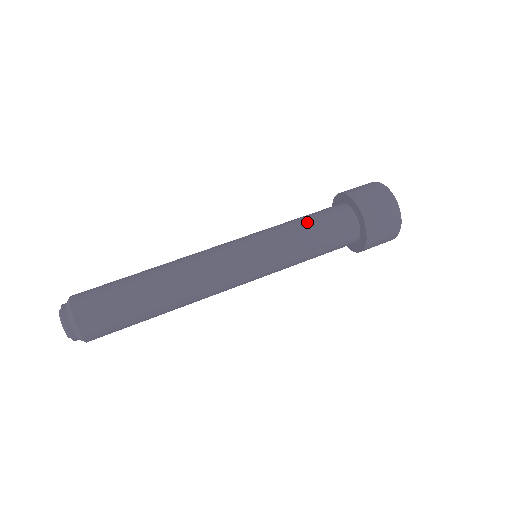
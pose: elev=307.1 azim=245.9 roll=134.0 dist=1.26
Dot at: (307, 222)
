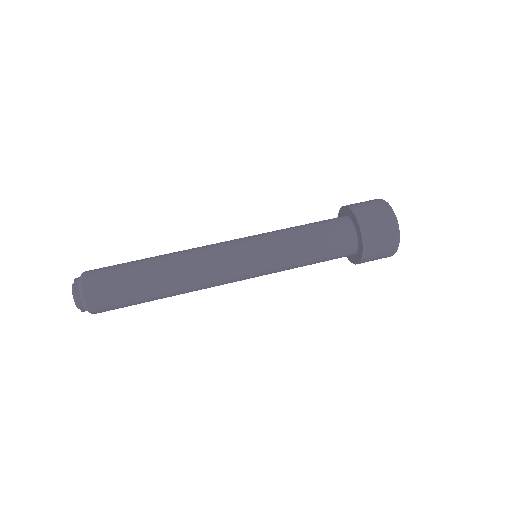
Dot at: (305, 226)
